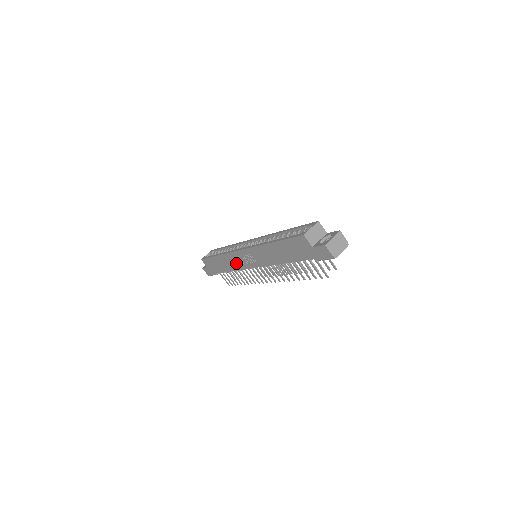
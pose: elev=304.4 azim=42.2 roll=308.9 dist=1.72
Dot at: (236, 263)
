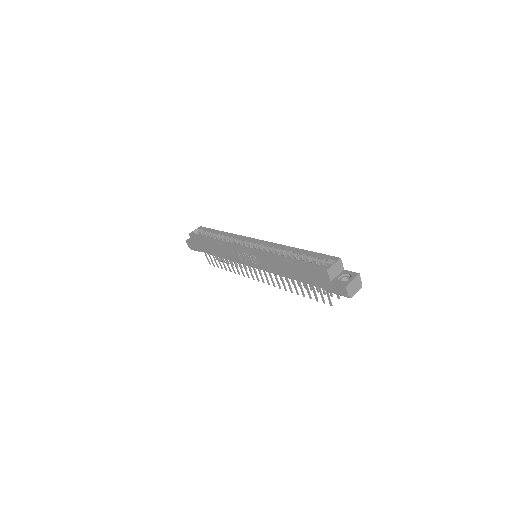
Dot at: (232, 255)
